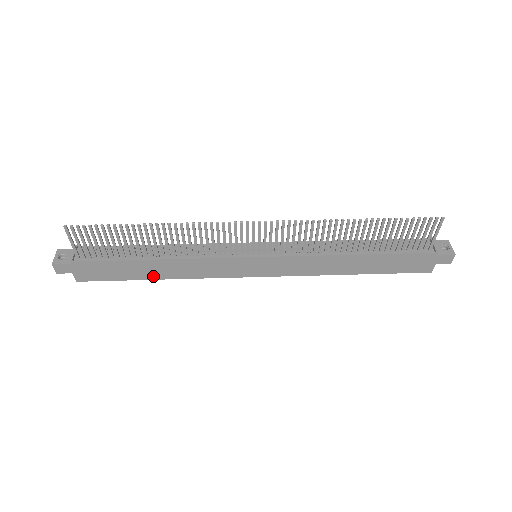
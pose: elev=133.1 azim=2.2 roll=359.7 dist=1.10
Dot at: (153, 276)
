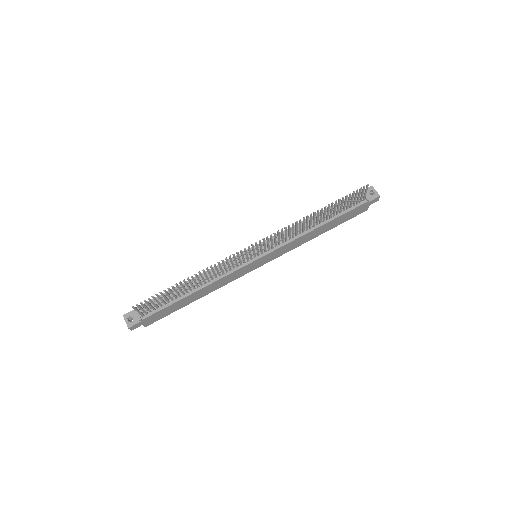
Dot at: (194, 300)
